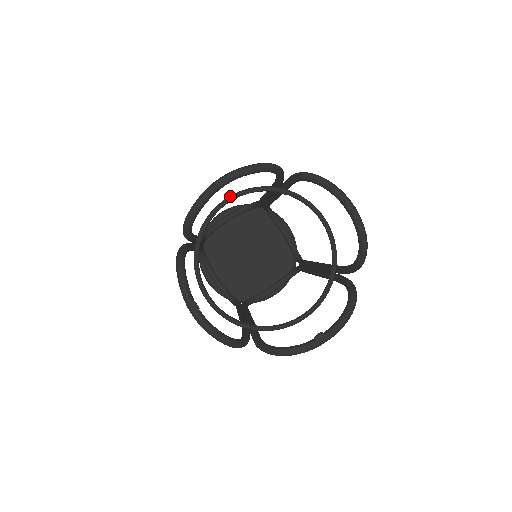
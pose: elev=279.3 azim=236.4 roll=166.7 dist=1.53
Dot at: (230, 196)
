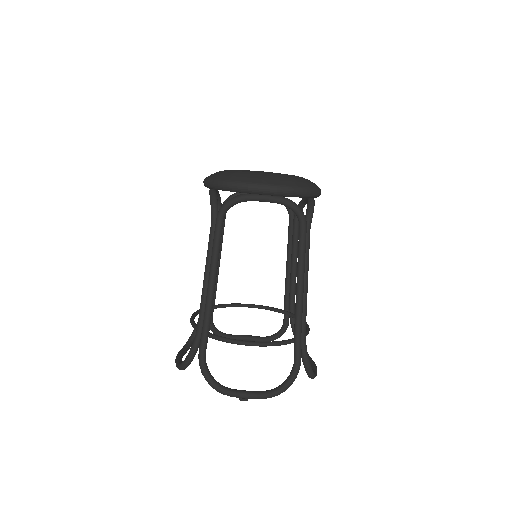
Dot at: occluded
